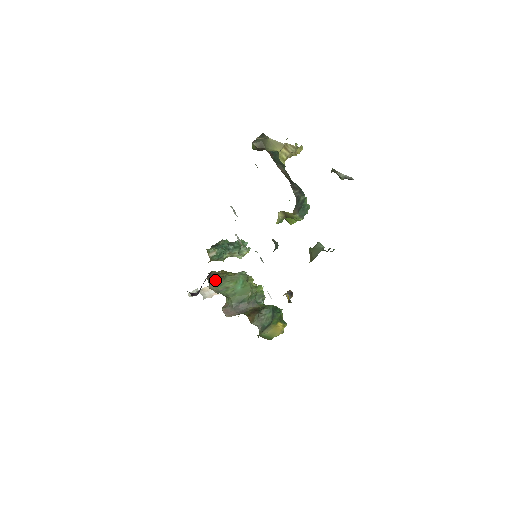
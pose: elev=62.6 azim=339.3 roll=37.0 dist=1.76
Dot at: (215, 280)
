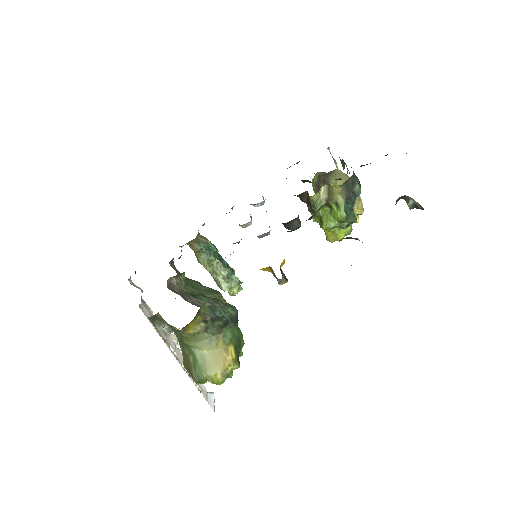
Dot at: occluded
